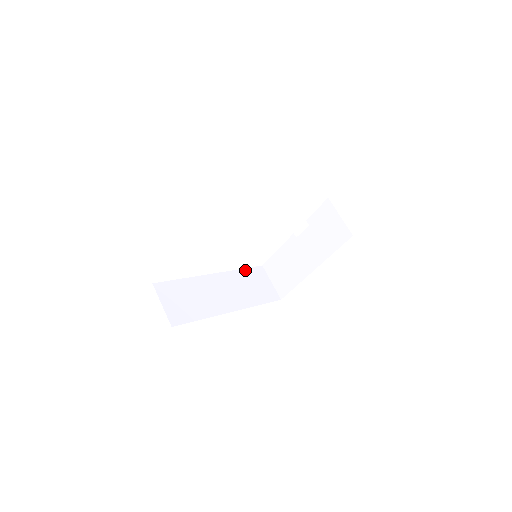
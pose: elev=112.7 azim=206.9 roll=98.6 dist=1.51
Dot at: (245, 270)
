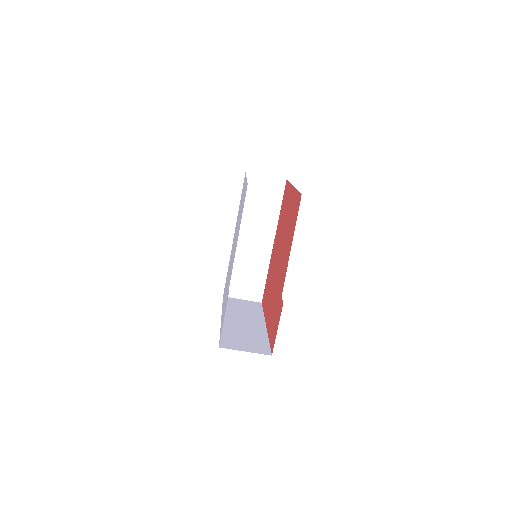
Dot at: occluded
